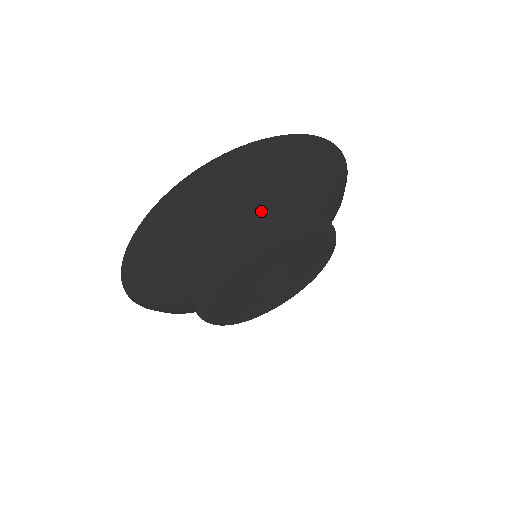
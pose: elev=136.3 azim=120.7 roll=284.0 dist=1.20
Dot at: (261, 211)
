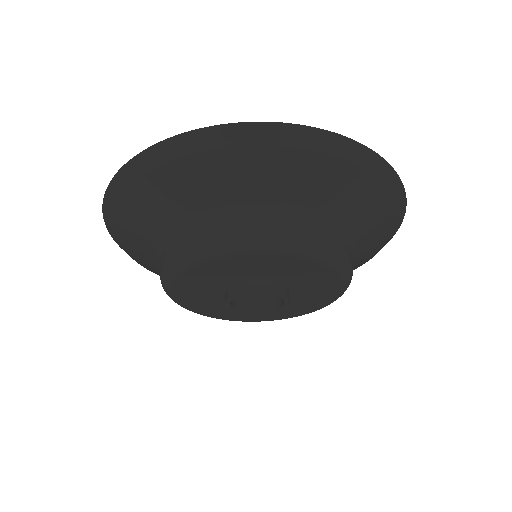
Dot at: (245, 207)
